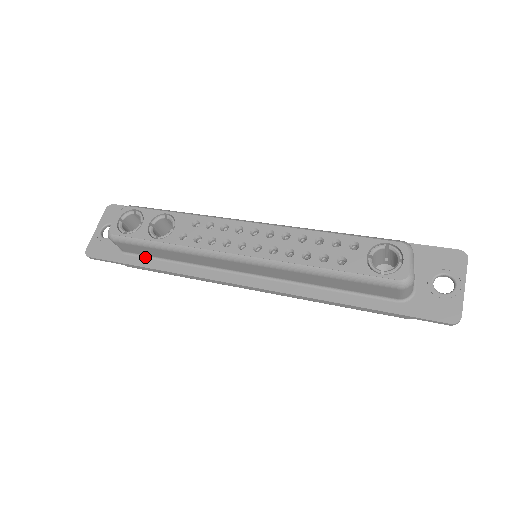
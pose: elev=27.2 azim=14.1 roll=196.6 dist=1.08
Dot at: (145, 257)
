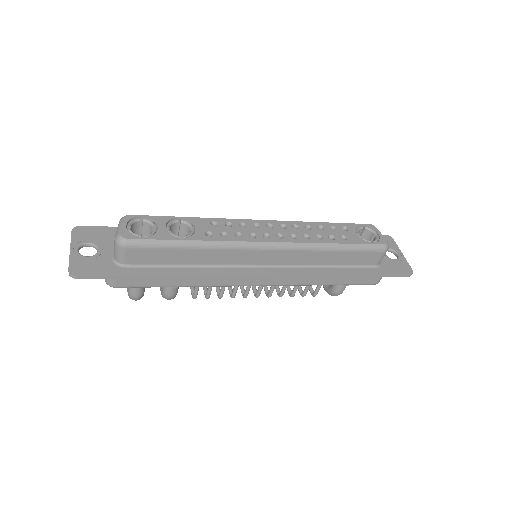
Dot at: (152, 267)
